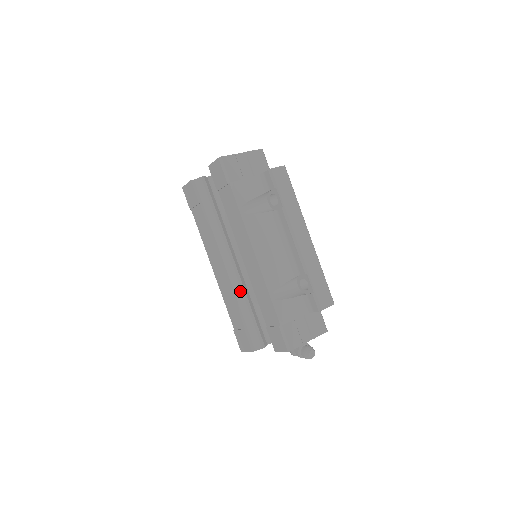
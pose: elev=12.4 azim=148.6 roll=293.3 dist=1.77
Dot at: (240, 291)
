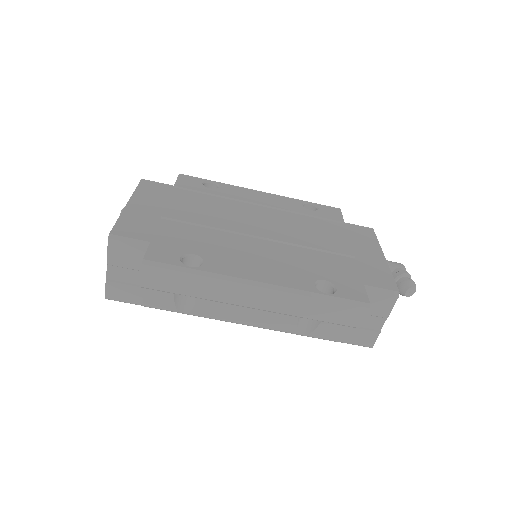
Dot at: occluded
